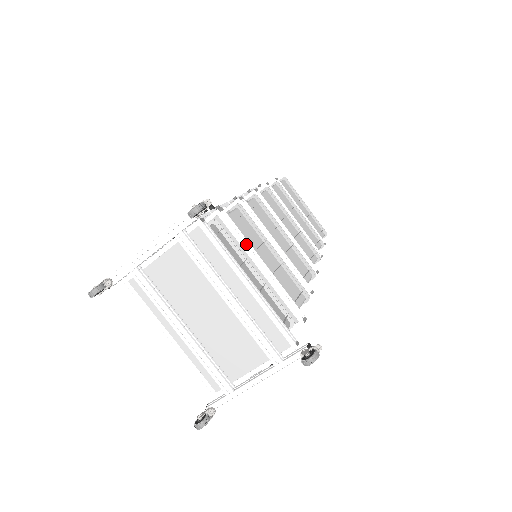
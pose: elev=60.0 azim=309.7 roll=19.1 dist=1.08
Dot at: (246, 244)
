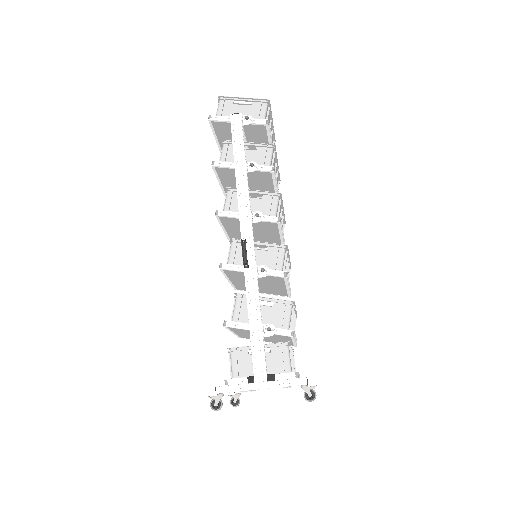
Dot at: occluded
